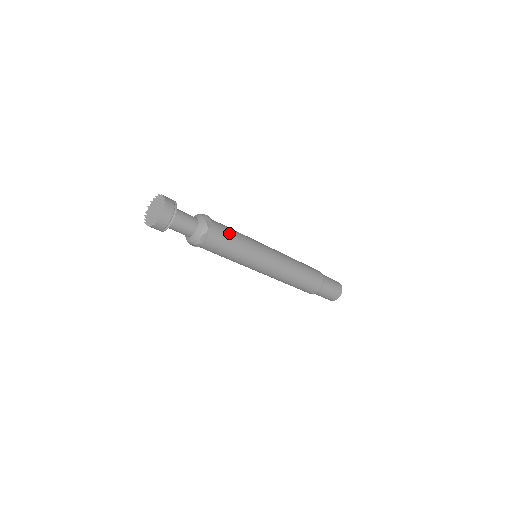
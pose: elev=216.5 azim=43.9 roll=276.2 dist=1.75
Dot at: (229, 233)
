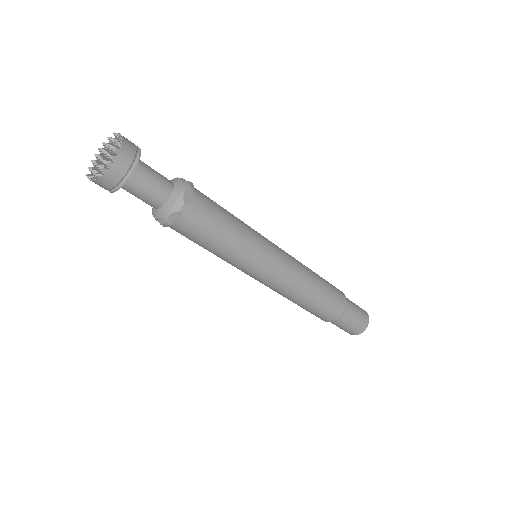
Dot at: (216, 203)
